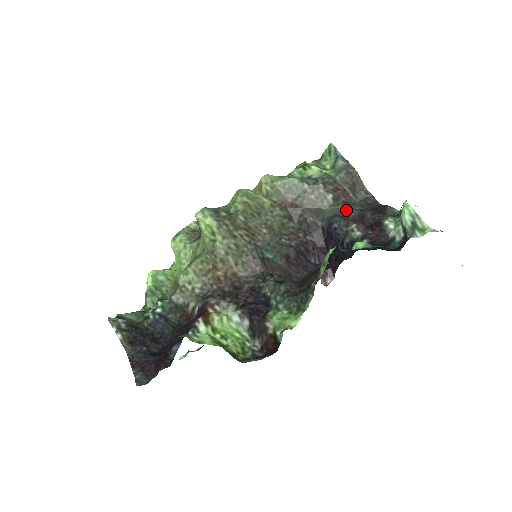
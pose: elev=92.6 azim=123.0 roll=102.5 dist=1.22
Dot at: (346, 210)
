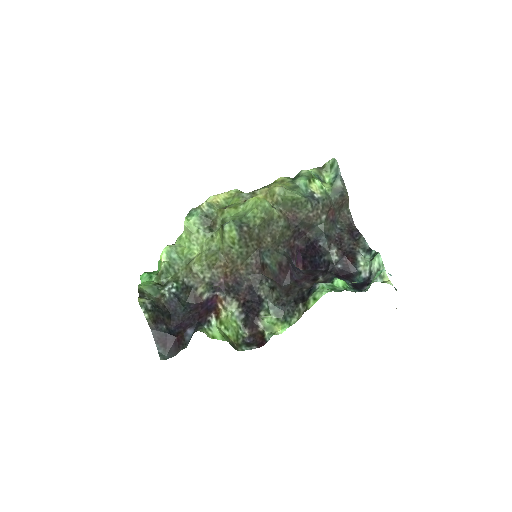
Dot at: (331, 229)
